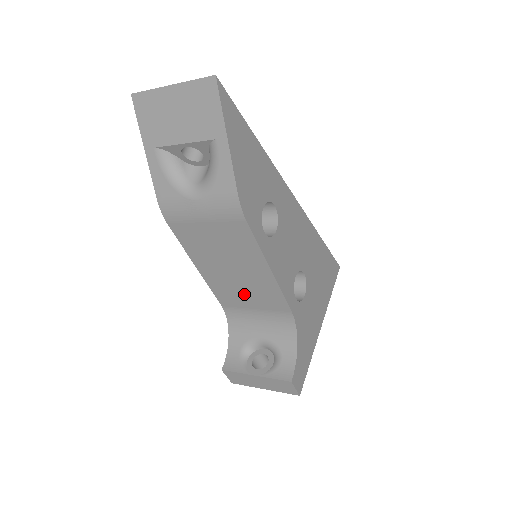
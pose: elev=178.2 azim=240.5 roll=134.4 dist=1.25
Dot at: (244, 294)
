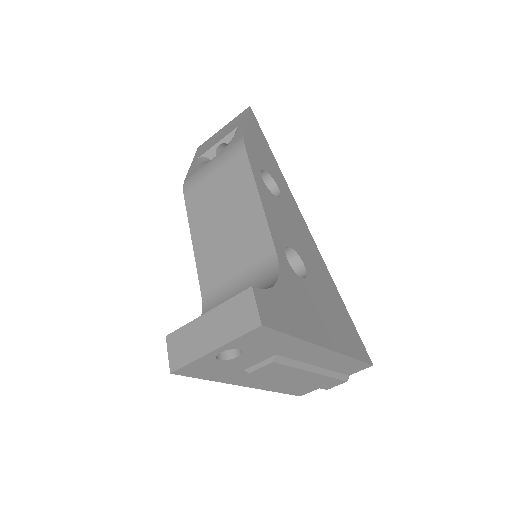
Dot at: (229, 254)
